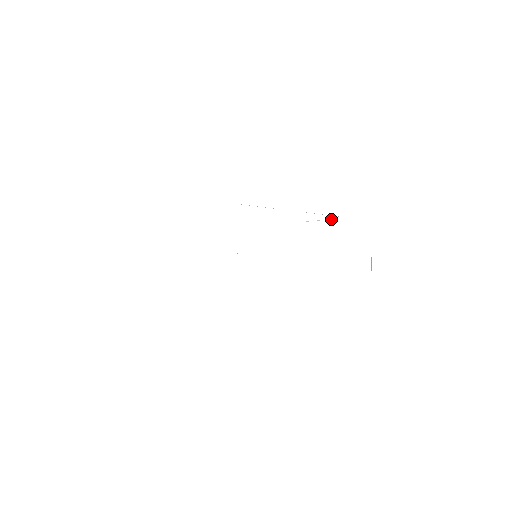
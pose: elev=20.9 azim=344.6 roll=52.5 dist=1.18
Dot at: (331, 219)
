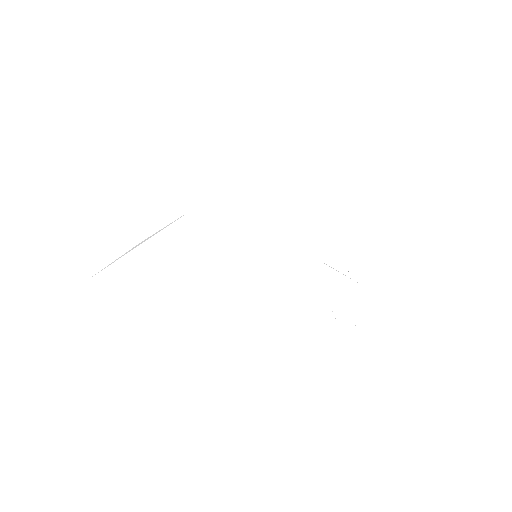
Dot at: occluded
